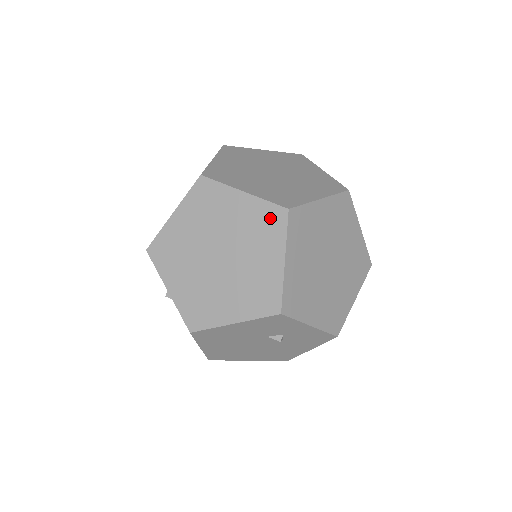
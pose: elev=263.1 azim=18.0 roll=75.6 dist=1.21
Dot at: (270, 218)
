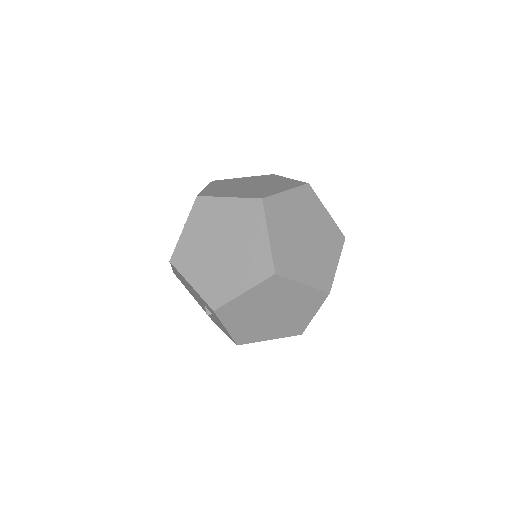
Dot at: (263, 265)
